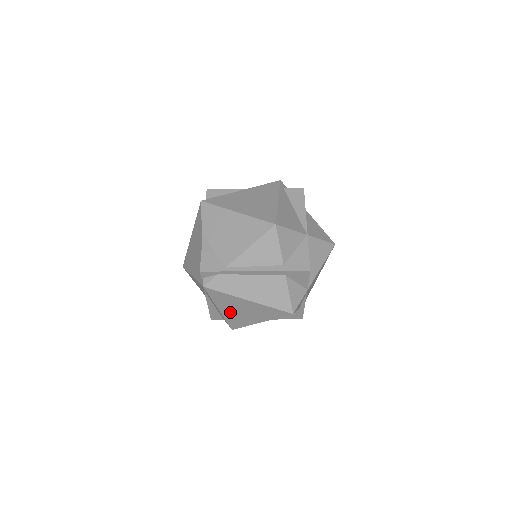
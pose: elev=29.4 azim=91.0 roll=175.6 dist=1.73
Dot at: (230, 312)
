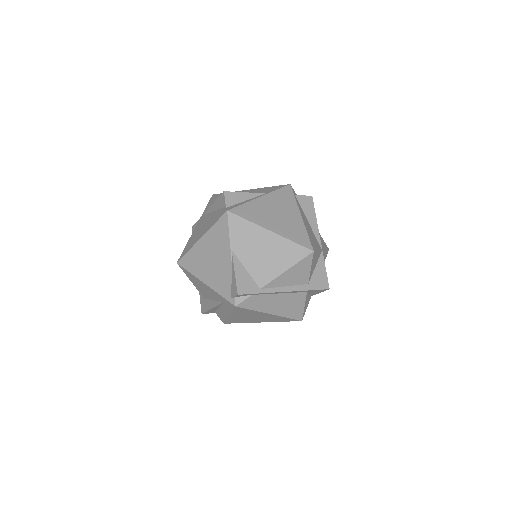
Dot at: (239, 317)
